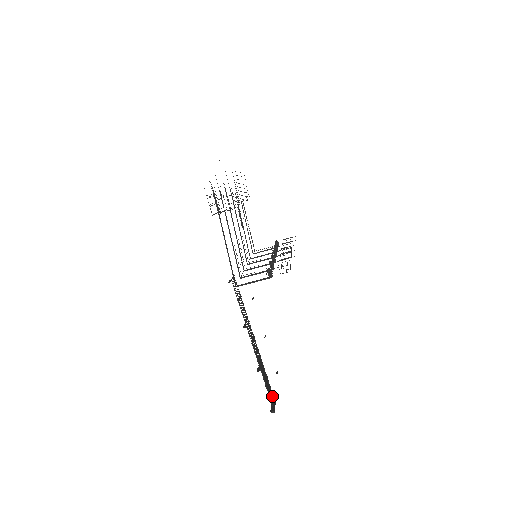
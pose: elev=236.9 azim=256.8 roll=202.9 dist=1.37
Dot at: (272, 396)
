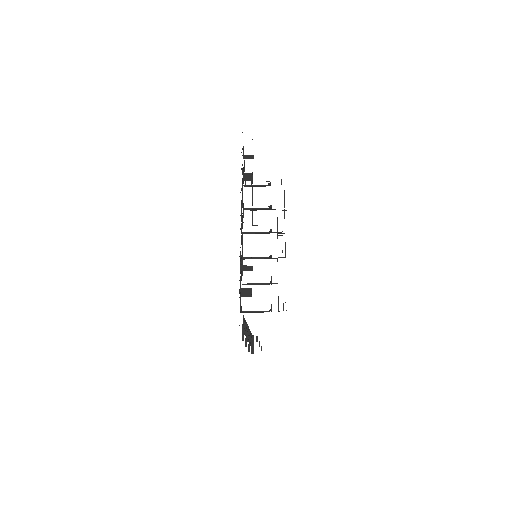
Dot at: (252, 339)
